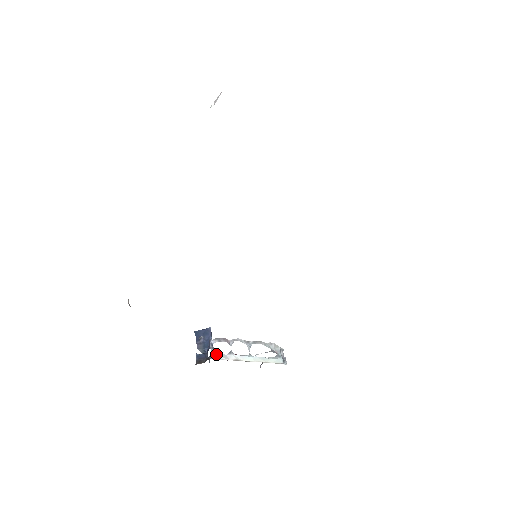
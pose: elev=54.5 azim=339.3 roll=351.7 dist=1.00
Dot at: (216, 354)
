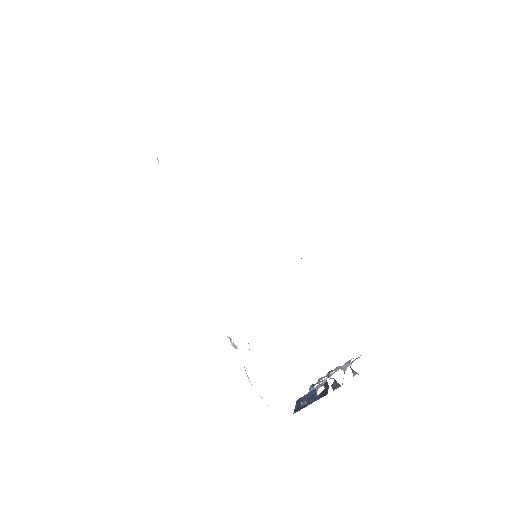
Dot at: (325, 379)
